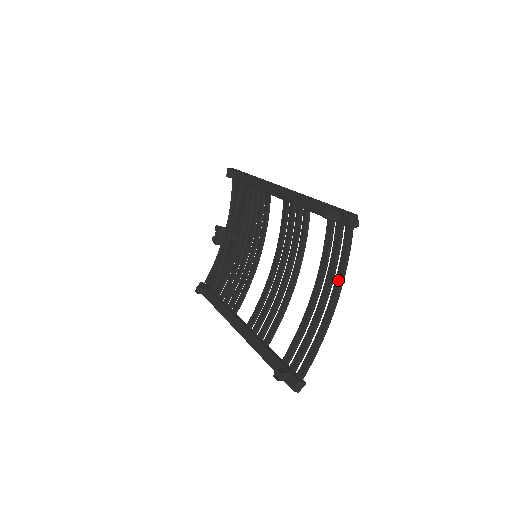
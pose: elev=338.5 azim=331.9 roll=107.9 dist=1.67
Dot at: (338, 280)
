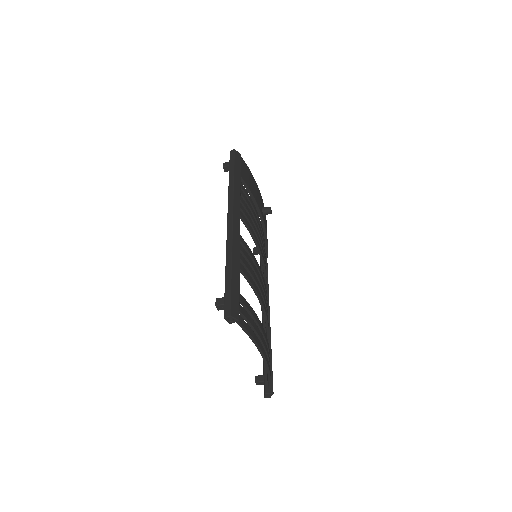
Dot at: occluded
